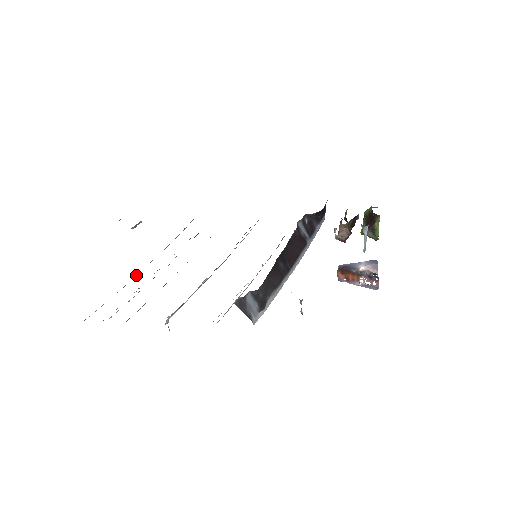
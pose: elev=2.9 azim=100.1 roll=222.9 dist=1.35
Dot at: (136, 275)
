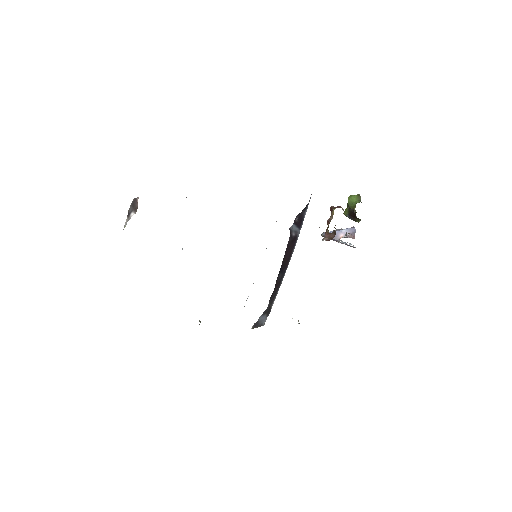
Dot at: occluded
